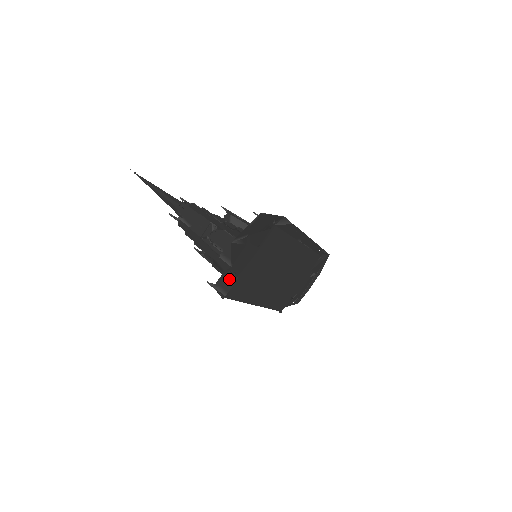
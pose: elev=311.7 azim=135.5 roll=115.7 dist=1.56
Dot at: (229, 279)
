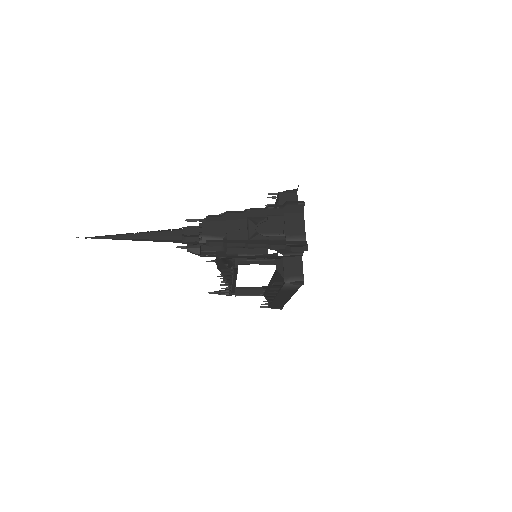
Dot at: (294, 264)
